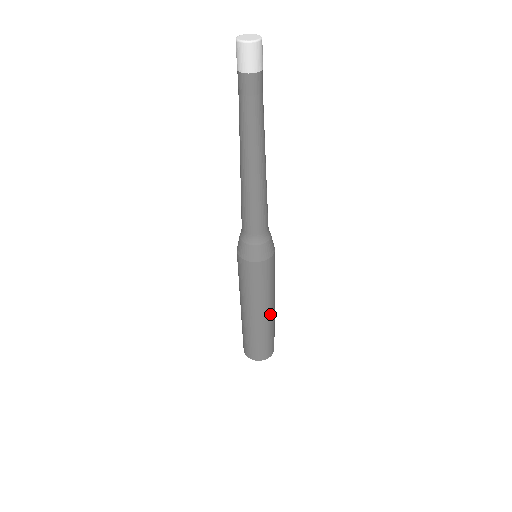
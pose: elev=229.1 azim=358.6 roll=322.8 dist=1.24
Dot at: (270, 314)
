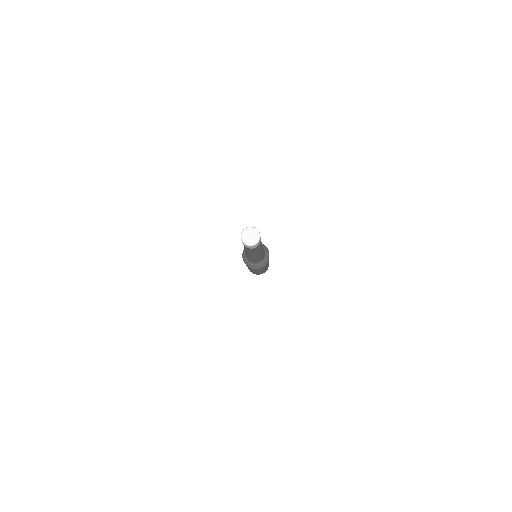
Dot at: occluded
